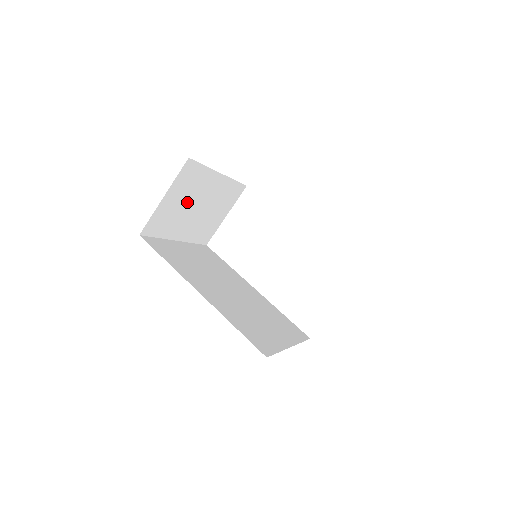
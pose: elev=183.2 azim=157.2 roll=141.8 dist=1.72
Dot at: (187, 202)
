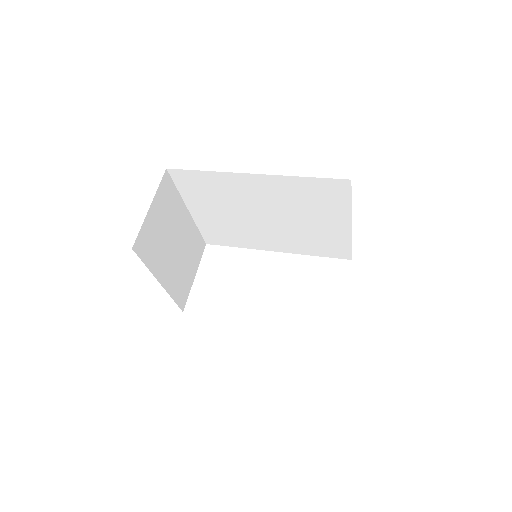
Dot at: (166, 230)
